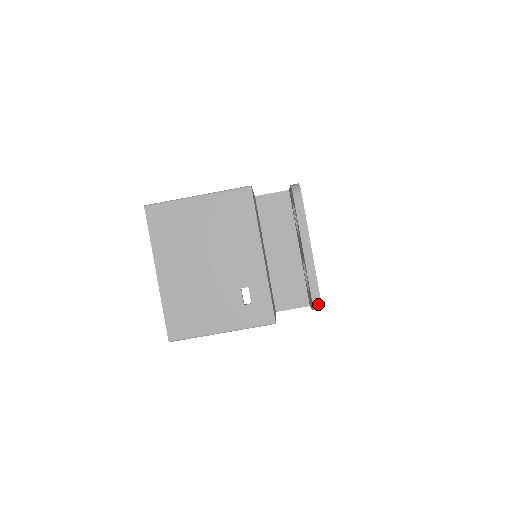
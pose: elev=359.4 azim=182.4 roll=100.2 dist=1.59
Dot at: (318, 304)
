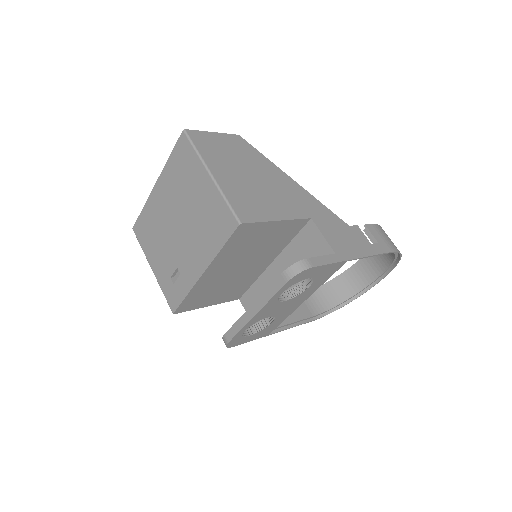
Dot at: (225, 344)
